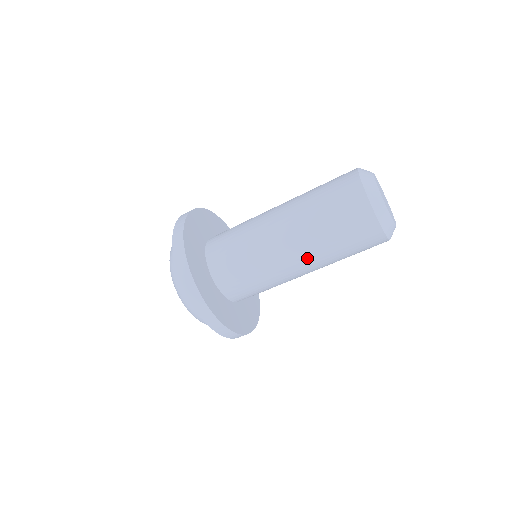
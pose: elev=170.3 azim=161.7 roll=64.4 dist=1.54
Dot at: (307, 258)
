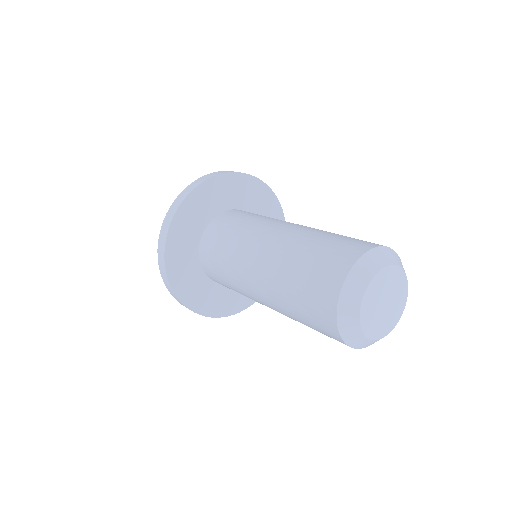
Dot at: occluded
